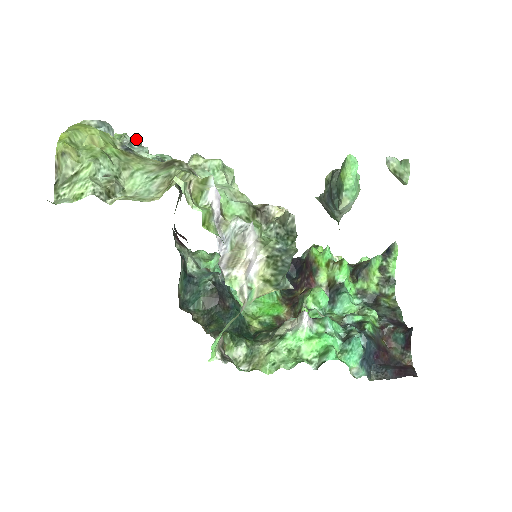
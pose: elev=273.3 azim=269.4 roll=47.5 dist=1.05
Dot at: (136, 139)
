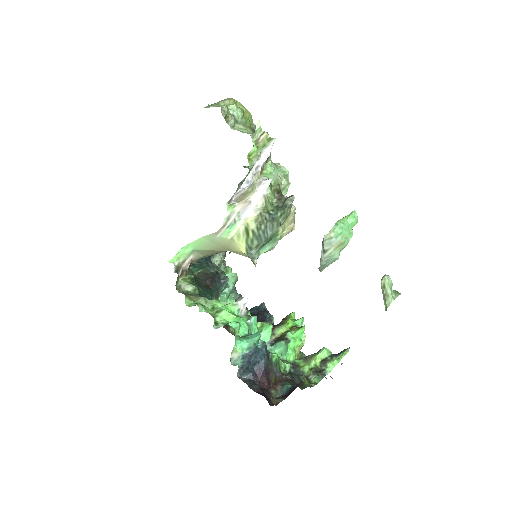
Dot at: occluded
